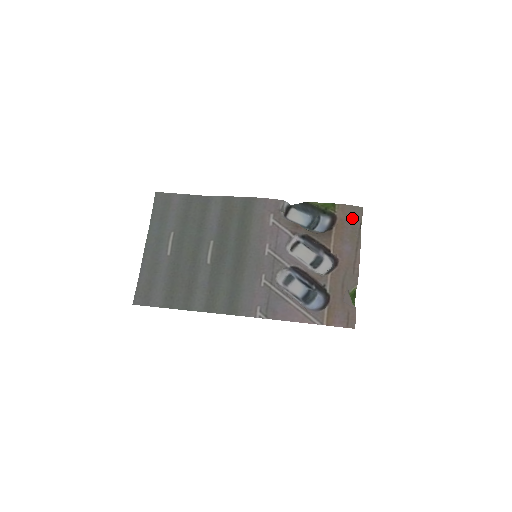
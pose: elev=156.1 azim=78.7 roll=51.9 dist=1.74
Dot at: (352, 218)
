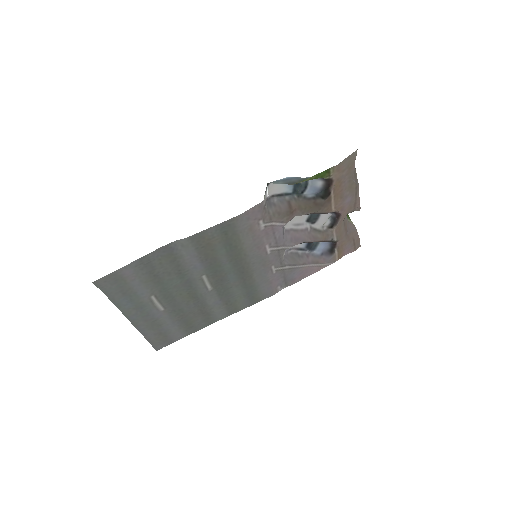
Dot at: (348, 169)
